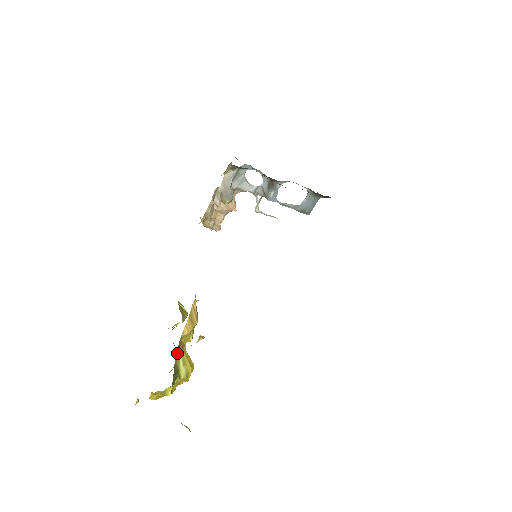
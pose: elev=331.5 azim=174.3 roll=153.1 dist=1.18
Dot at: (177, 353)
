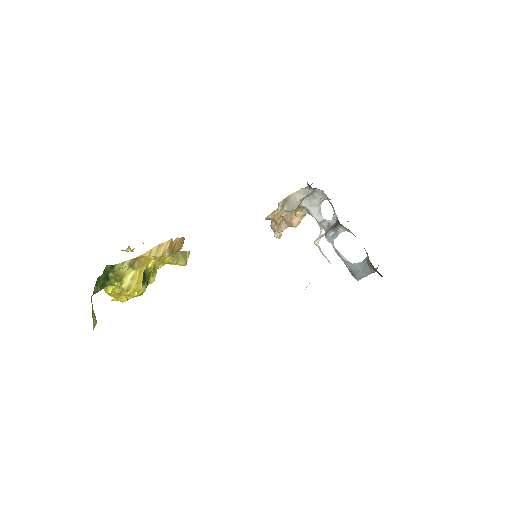
Dot at: (128, 262)
